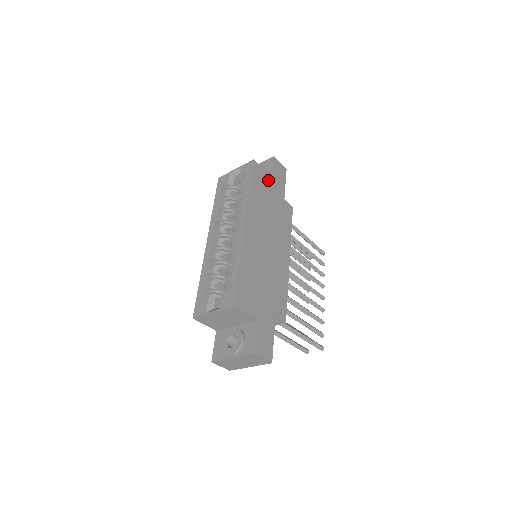
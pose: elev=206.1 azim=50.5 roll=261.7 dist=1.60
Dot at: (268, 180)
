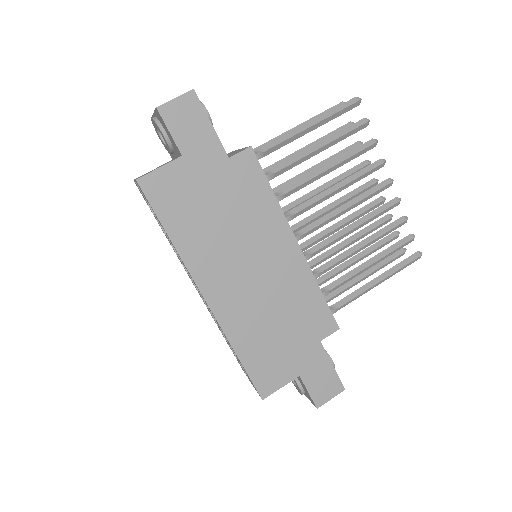
Dot at: (182, 172)
